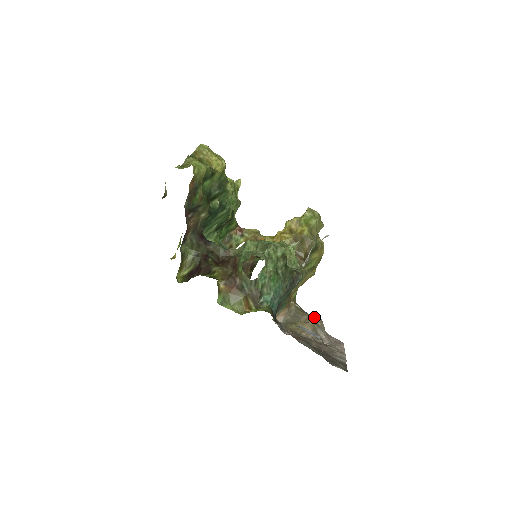
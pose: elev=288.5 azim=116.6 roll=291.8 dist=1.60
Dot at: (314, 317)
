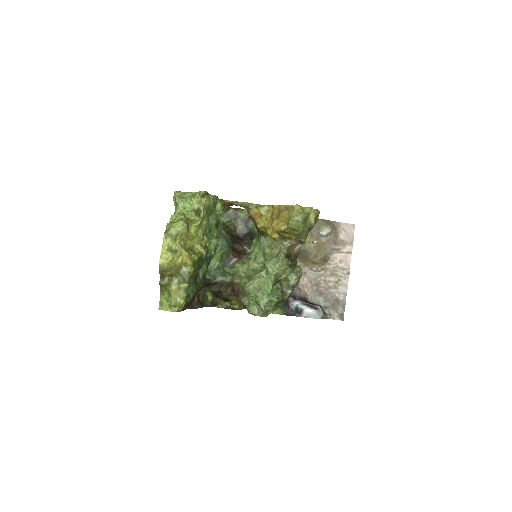
Dot at: (323, 235)
